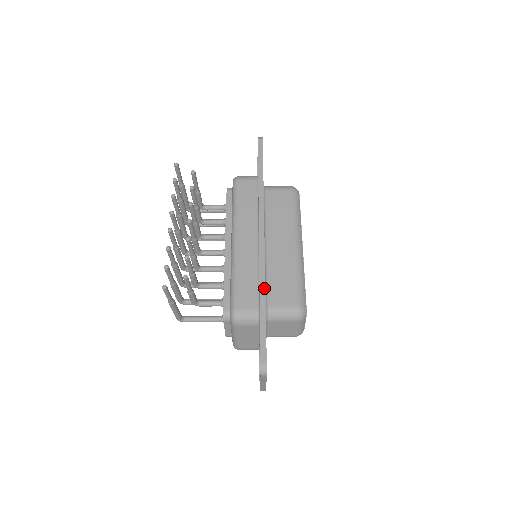
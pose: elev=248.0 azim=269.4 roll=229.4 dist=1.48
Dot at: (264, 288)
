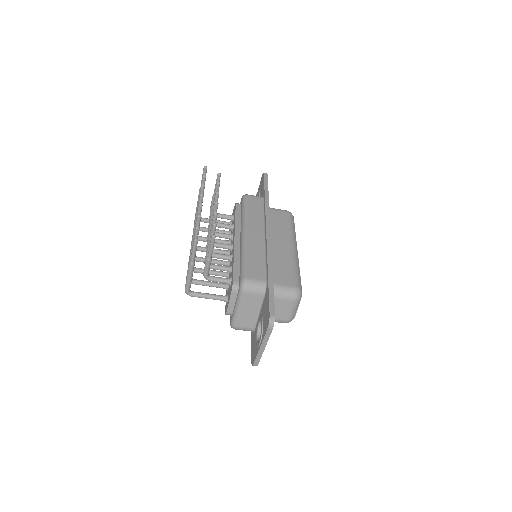
Dot at: (271, 265)
